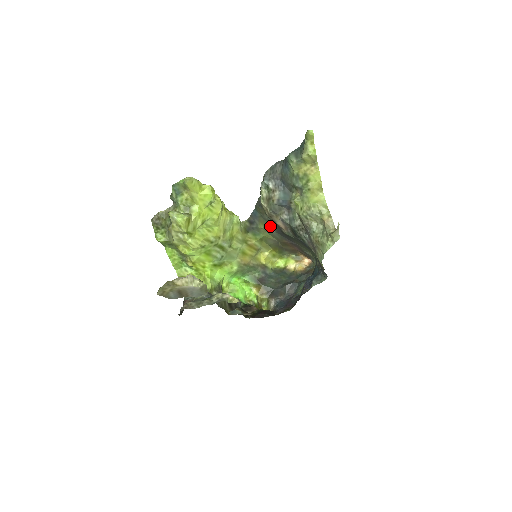
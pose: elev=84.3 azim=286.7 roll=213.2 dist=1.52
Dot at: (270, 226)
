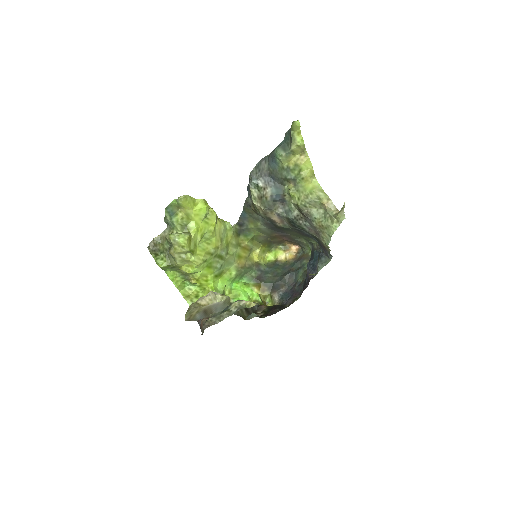
Dot at: (261, 223)
